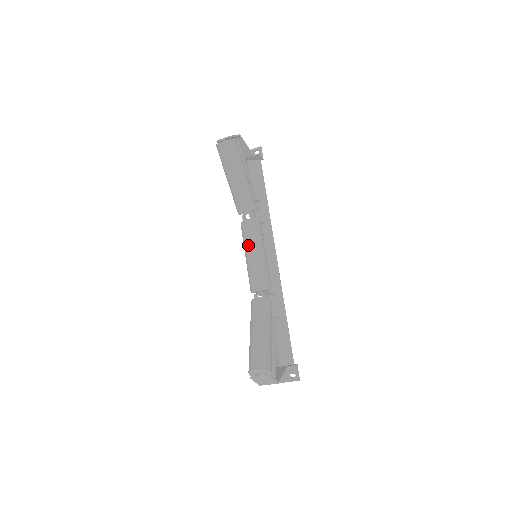
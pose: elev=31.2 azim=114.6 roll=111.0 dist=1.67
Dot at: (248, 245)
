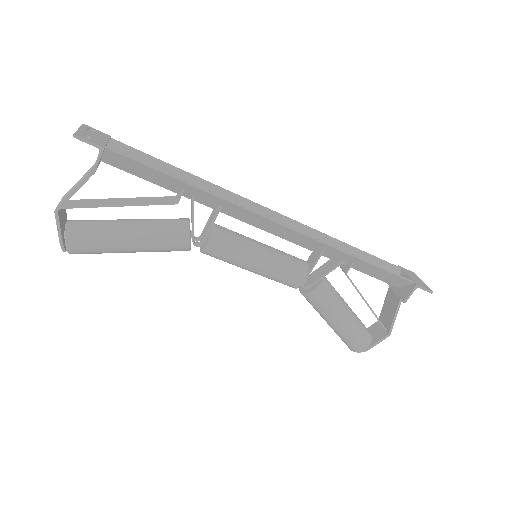
Dot at: occluded
